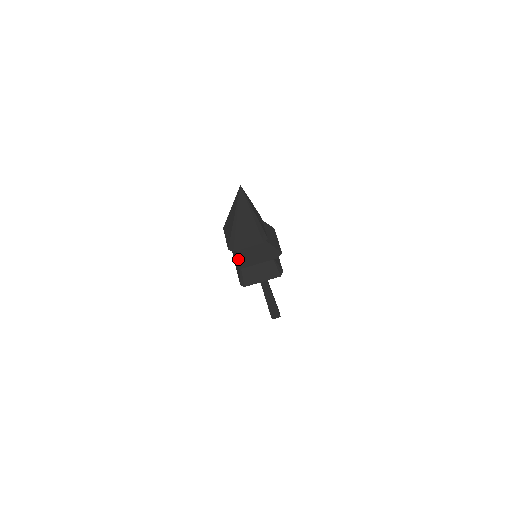
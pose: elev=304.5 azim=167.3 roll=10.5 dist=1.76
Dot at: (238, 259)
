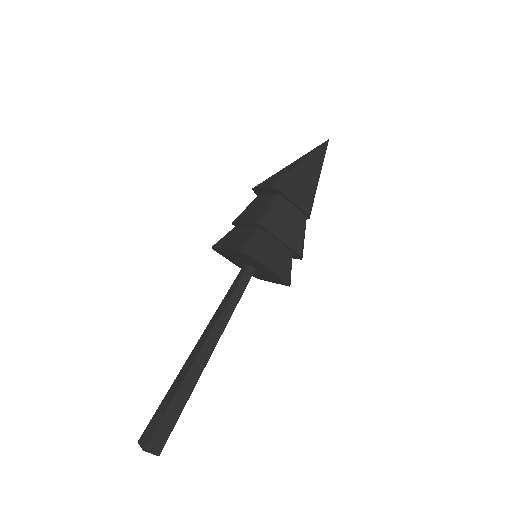
Dot at: (270, 210)
